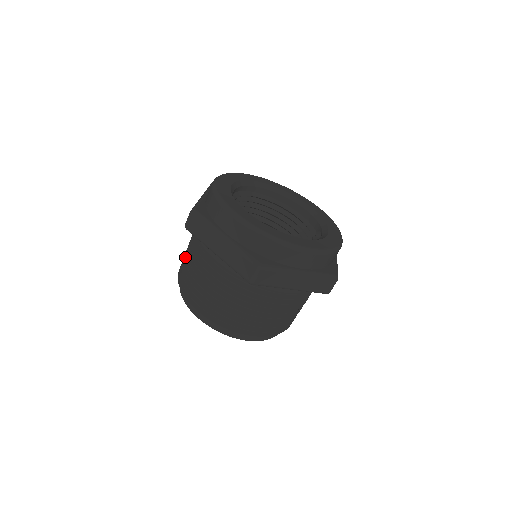
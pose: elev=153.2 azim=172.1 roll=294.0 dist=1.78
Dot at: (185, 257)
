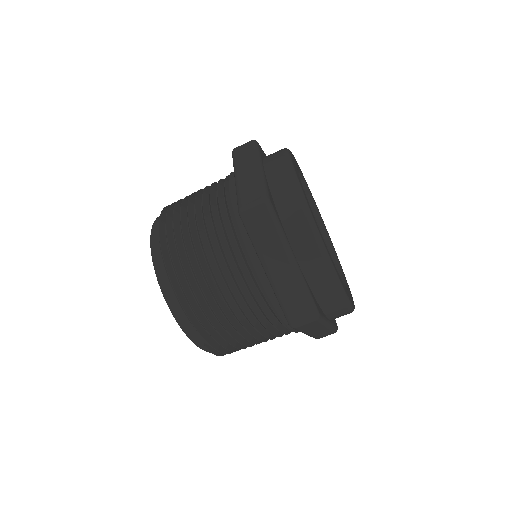
Dot at: occluded
